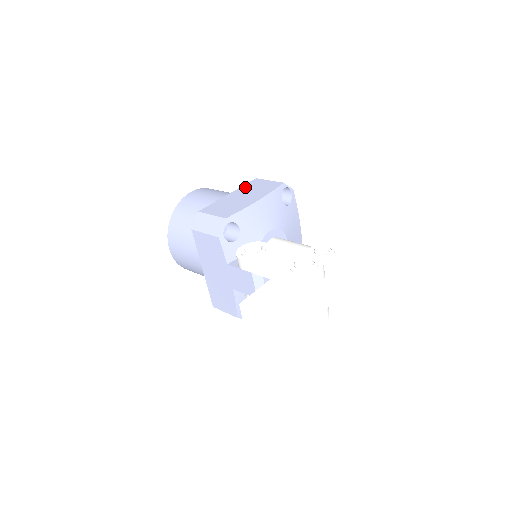
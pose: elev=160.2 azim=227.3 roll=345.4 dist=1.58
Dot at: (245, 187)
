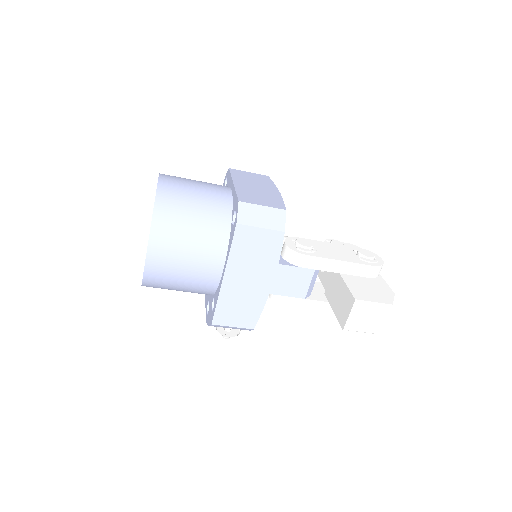
Dot at: (238, 177)
